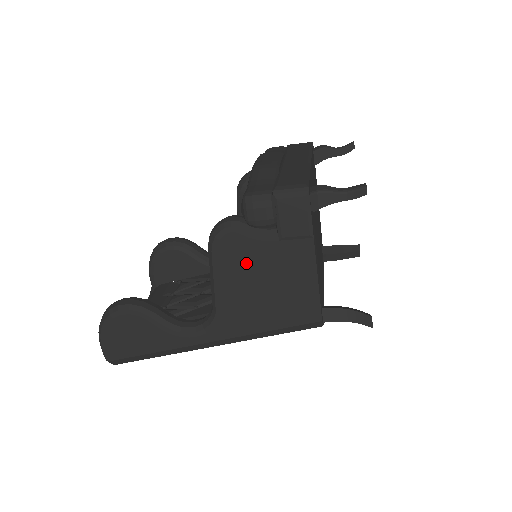
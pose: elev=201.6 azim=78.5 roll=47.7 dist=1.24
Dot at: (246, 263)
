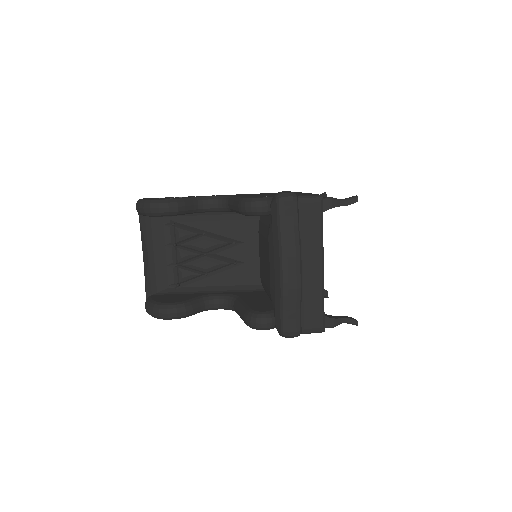
Dot at: occluded
